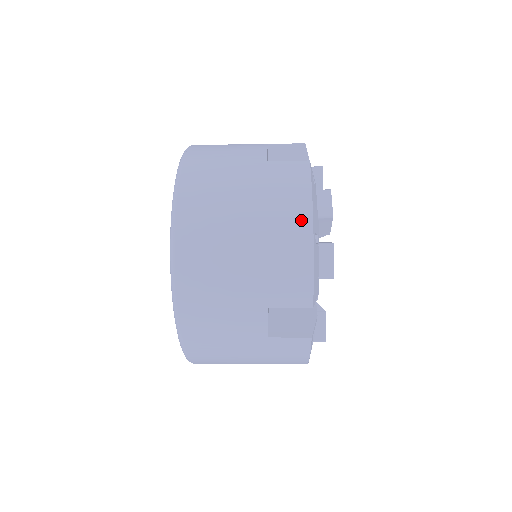
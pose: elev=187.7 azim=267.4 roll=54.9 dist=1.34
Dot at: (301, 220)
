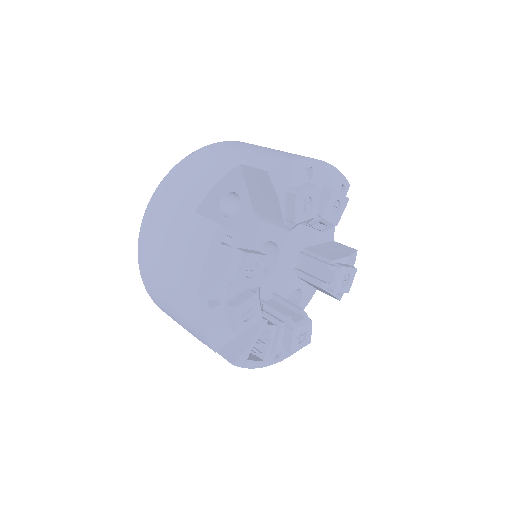
Dot at: (193, 289)
